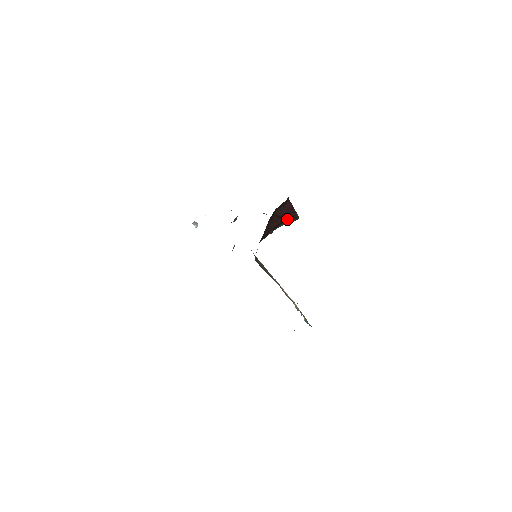
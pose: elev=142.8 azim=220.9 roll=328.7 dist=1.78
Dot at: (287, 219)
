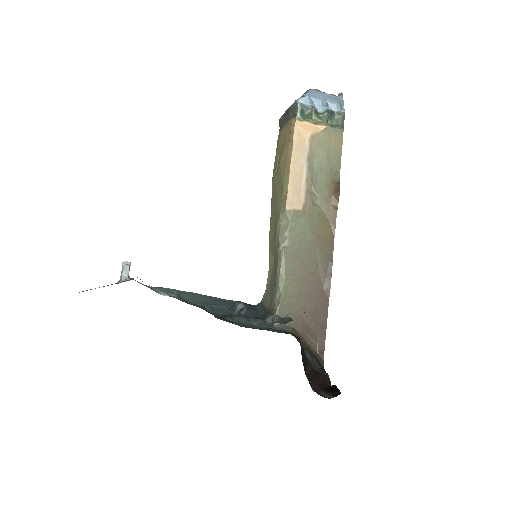
Dot at: occluded
